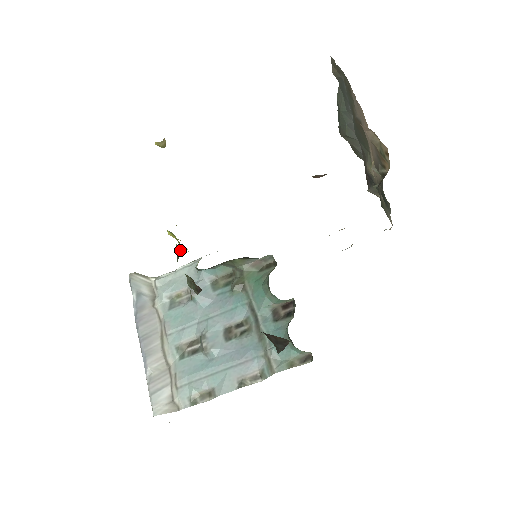
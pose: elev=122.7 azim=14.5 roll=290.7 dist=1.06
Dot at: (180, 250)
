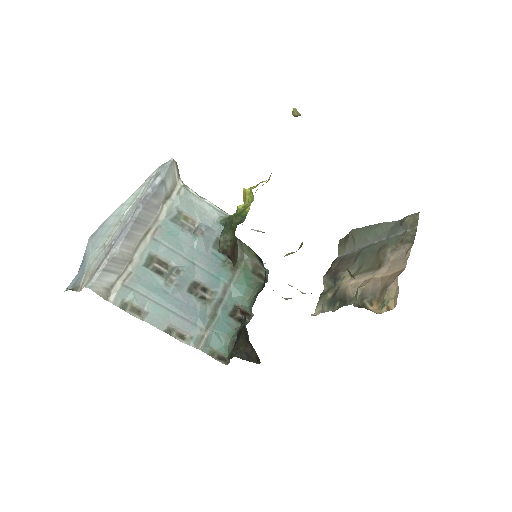
Dot at: (240, 208)
